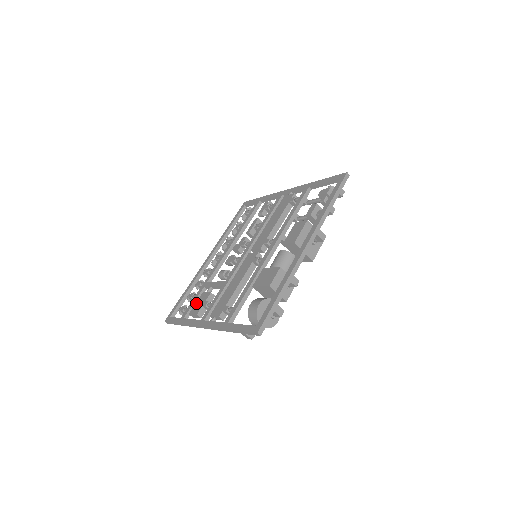
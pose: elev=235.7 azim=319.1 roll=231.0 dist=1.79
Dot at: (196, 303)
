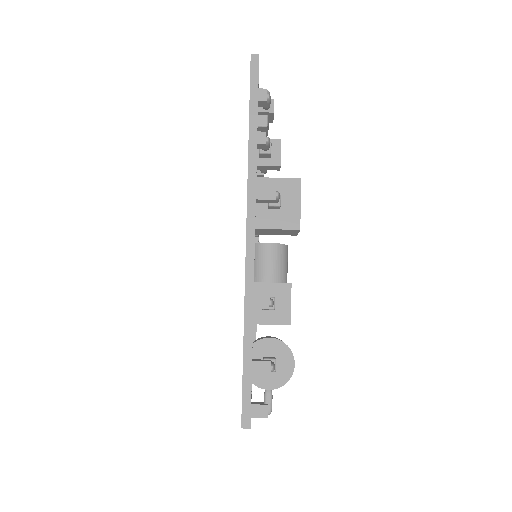
Dot at: occluded
